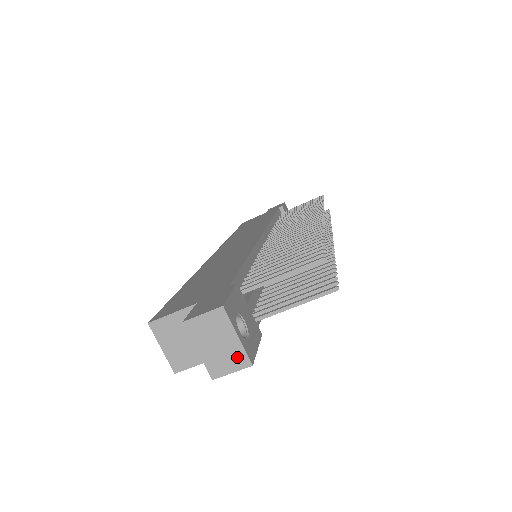
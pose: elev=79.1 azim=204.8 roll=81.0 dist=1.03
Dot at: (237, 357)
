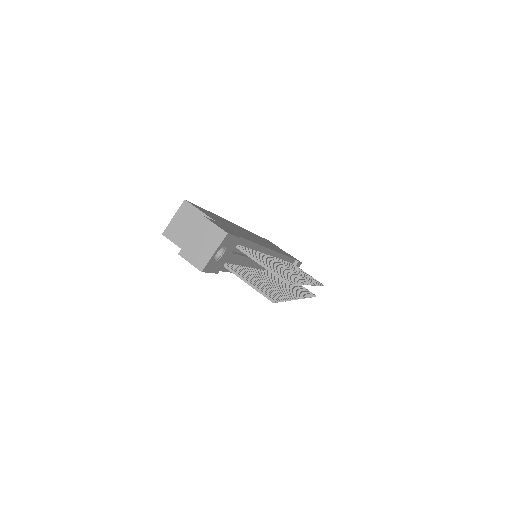
Dot at: (201, 260)
